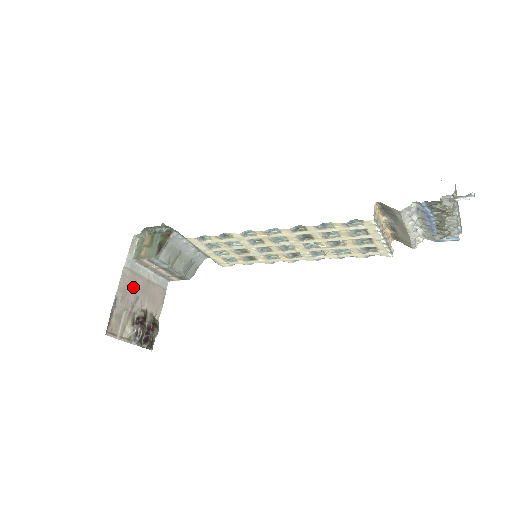
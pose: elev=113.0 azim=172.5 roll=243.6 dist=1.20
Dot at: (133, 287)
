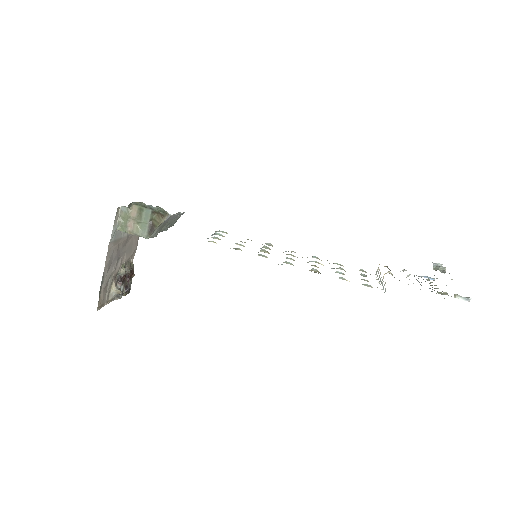
Dot at: (116, 254)
